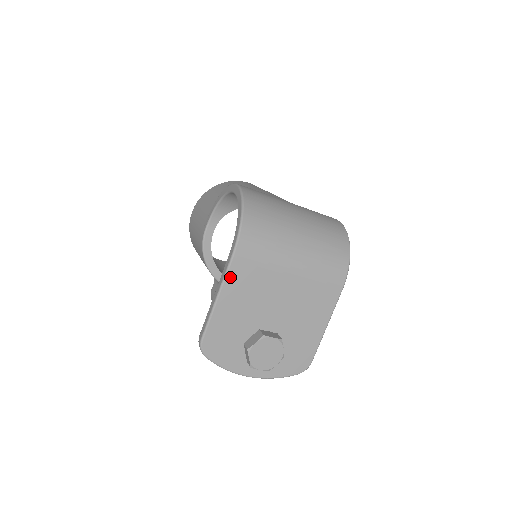
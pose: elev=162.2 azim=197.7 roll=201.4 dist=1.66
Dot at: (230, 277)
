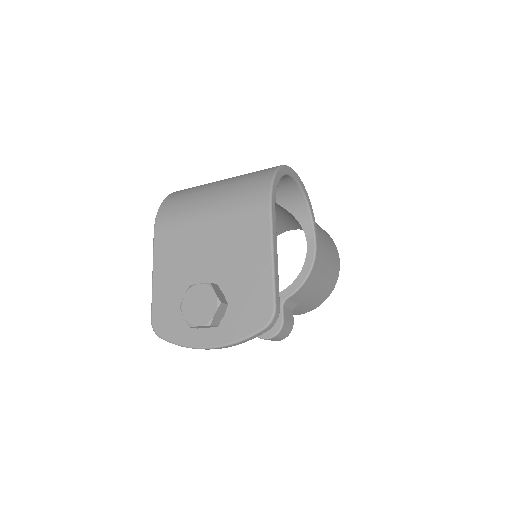
Dot at: (157, 249)
